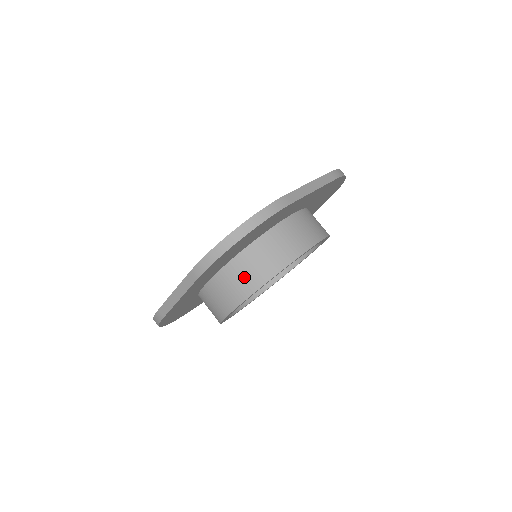
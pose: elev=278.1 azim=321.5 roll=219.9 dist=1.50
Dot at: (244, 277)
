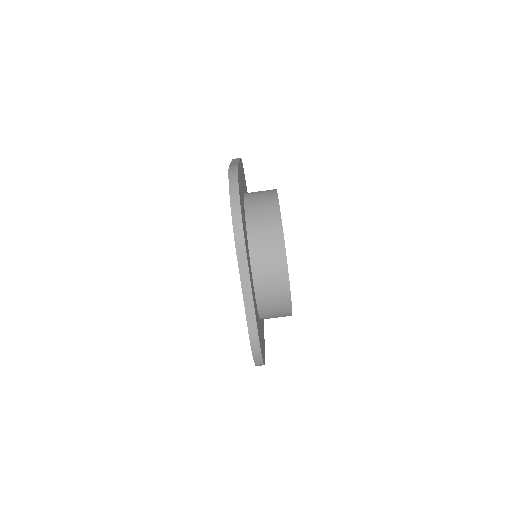
Dot at: (277, 317)
